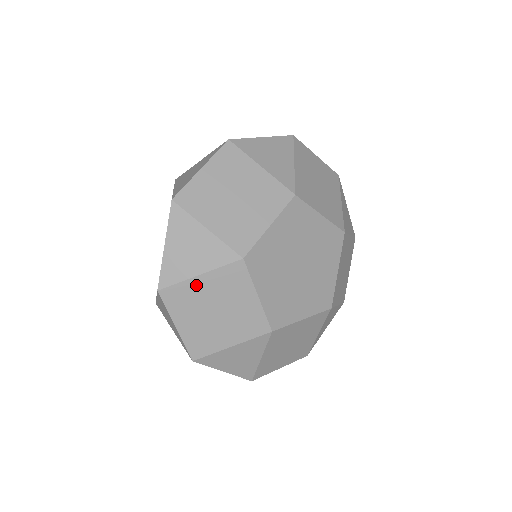
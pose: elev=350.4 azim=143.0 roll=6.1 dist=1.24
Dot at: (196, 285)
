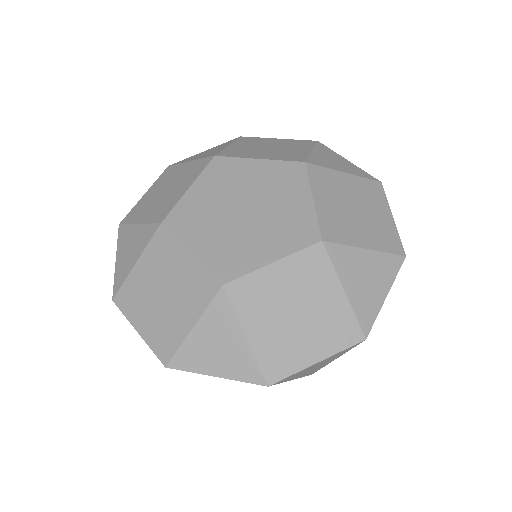
Dot at: (181, 168)
